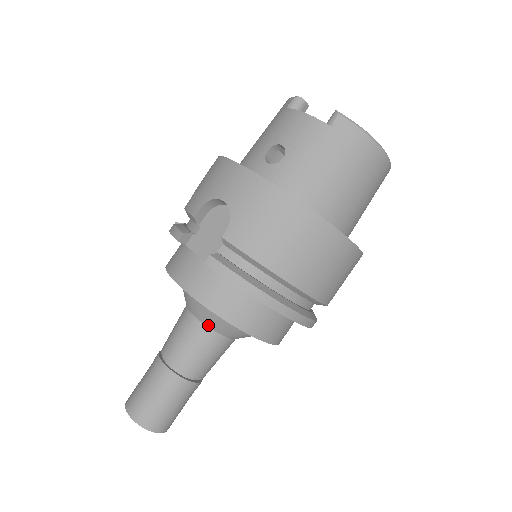
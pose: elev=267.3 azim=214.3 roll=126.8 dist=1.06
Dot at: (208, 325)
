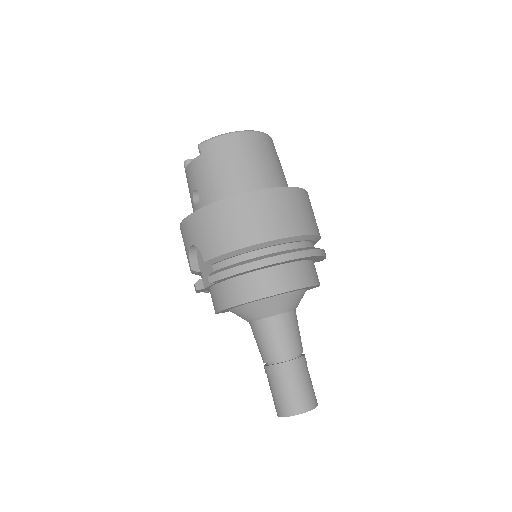
Dot at: (262, 317)
